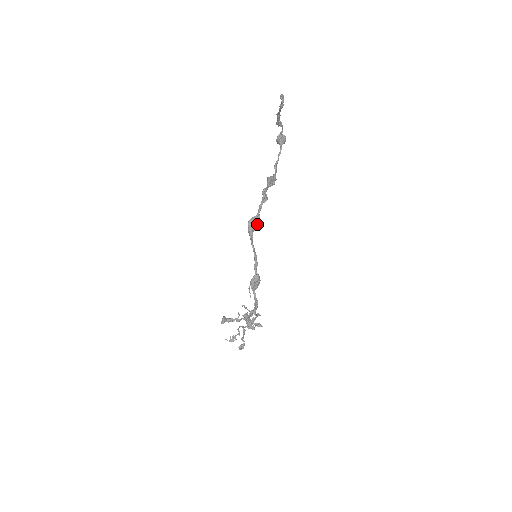
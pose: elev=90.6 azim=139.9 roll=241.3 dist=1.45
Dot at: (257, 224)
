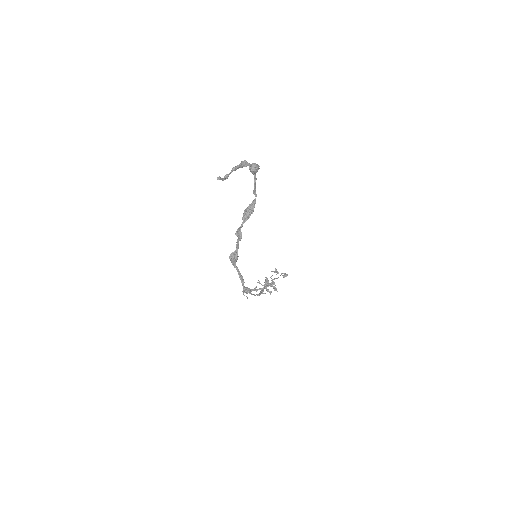
Dot at: (237, 257)
